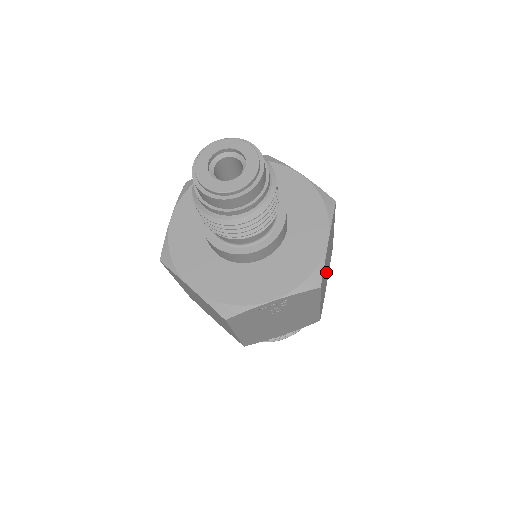
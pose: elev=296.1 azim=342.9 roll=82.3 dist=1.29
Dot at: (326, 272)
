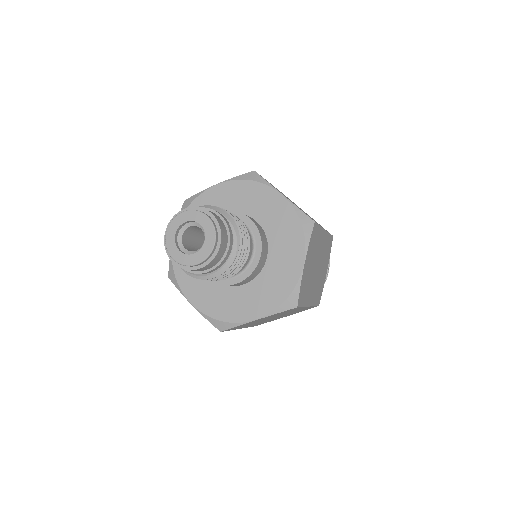
Dot at: (269, 319)
